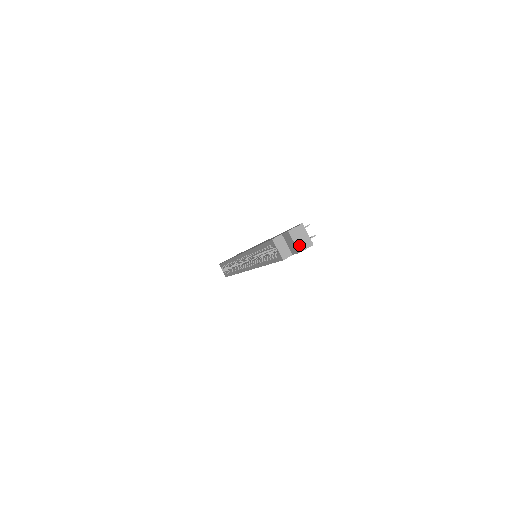
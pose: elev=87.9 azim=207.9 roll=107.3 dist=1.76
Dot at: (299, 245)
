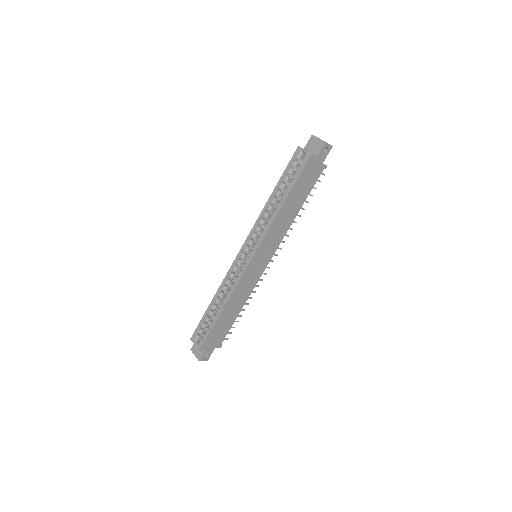
Dot at: (323, 141)
